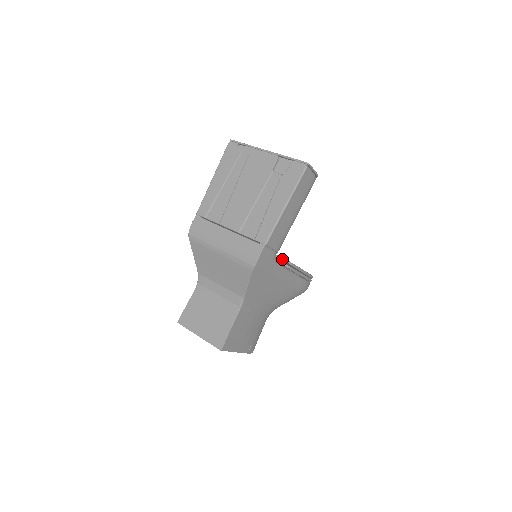
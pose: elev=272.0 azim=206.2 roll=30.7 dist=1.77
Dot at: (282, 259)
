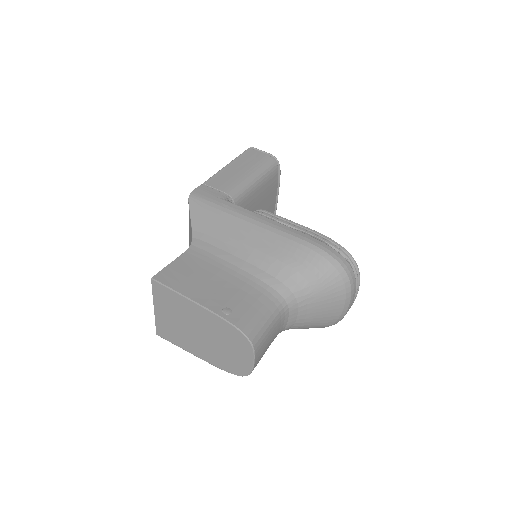
Dot at: occluded
